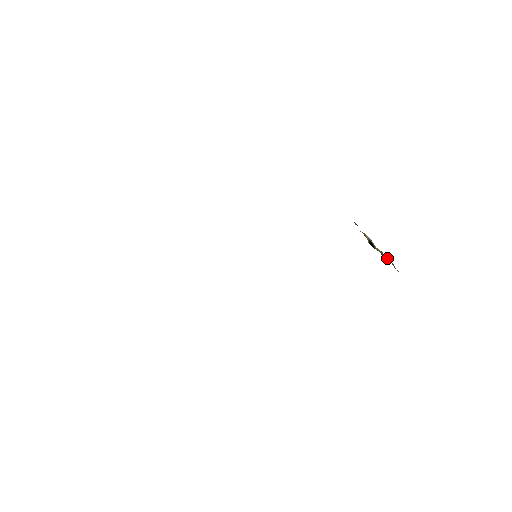
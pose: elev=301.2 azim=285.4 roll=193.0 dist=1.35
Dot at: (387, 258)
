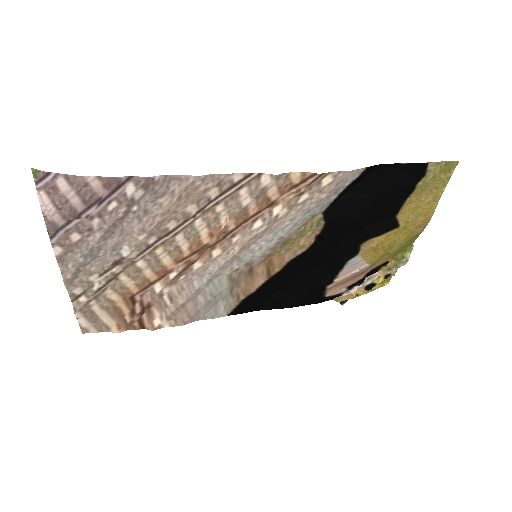
Dot at: (391, 268)
